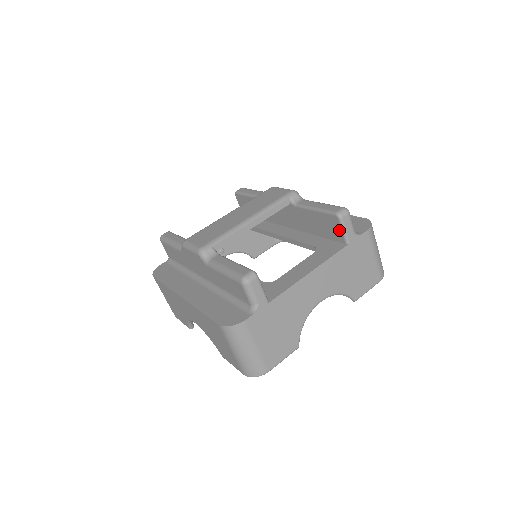
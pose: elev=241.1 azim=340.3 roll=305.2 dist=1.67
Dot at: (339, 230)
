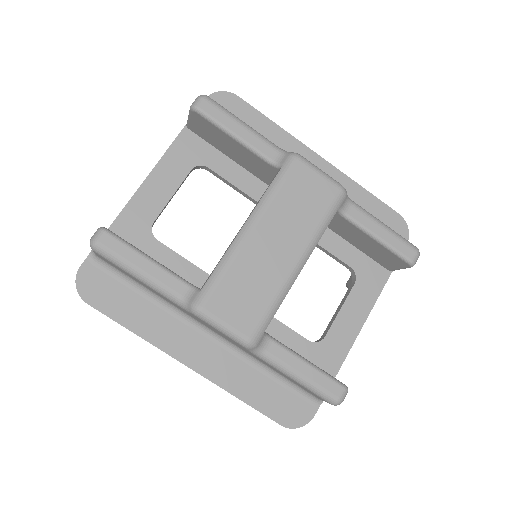
Dot at: (396, 266)
